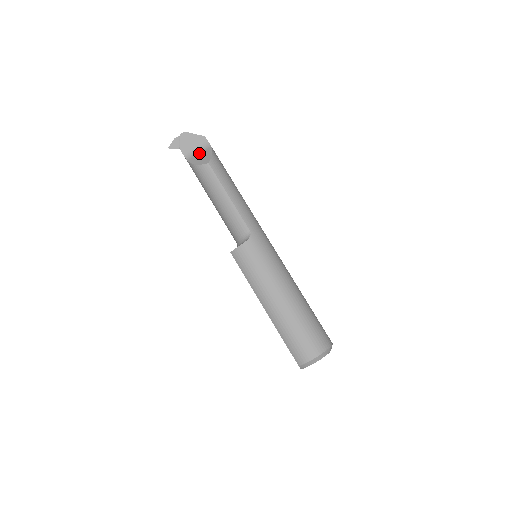
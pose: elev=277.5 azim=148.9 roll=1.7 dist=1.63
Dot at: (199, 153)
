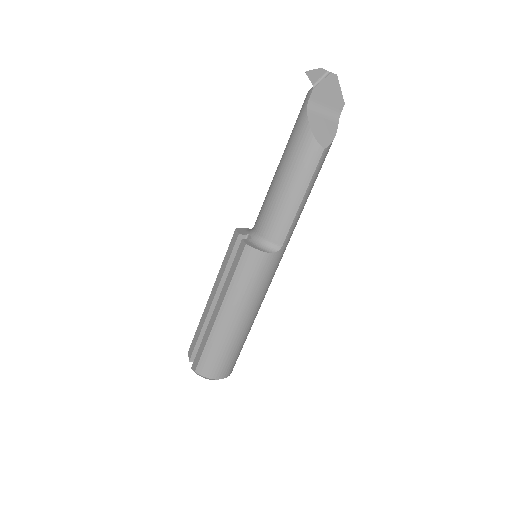
Dot at: (323, 116)
